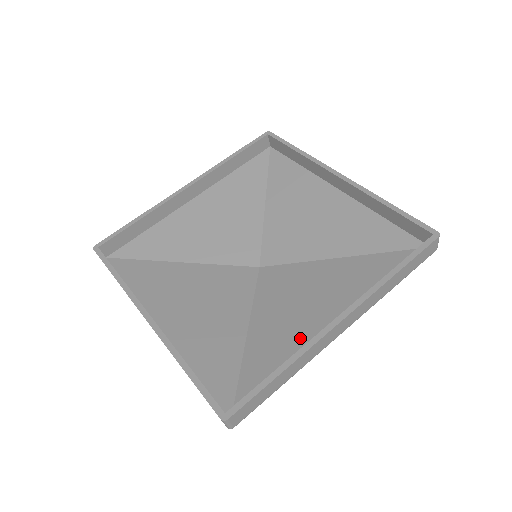
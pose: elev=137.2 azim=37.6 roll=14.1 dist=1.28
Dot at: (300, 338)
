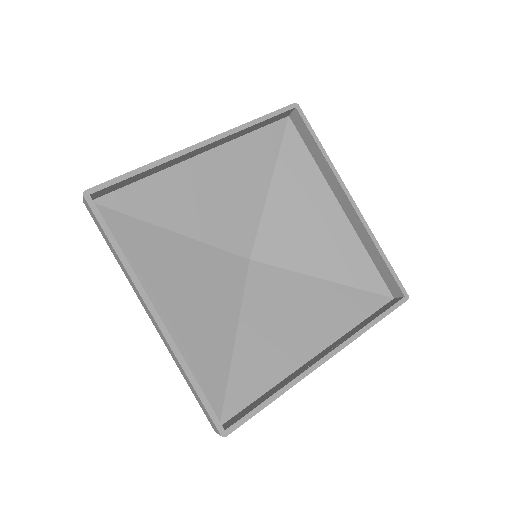
Dot at: (283, 358)
